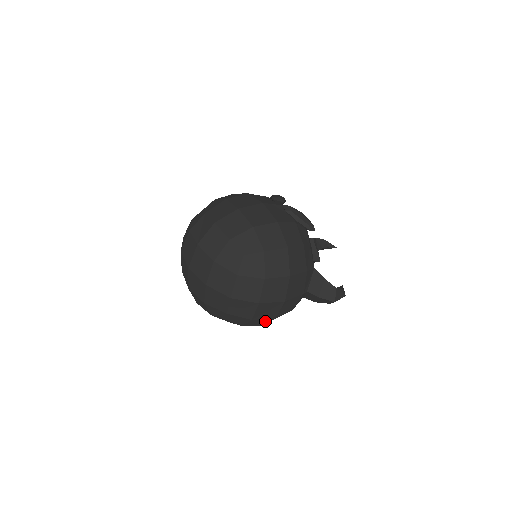
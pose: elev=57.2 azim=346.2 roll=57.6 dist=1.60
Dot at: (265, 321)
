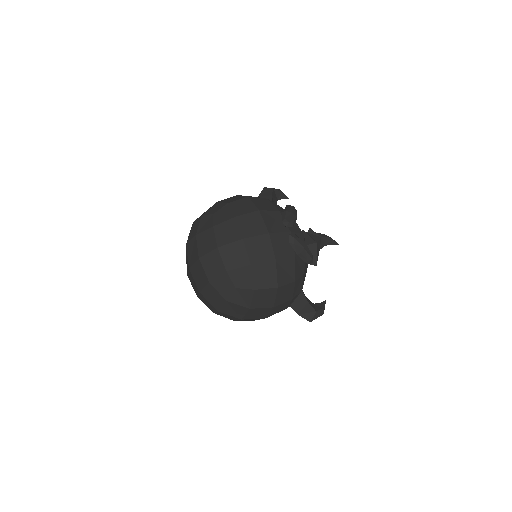
Dot at: occluded
